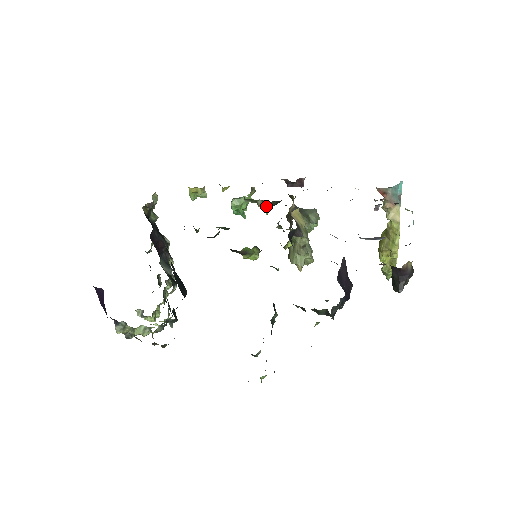
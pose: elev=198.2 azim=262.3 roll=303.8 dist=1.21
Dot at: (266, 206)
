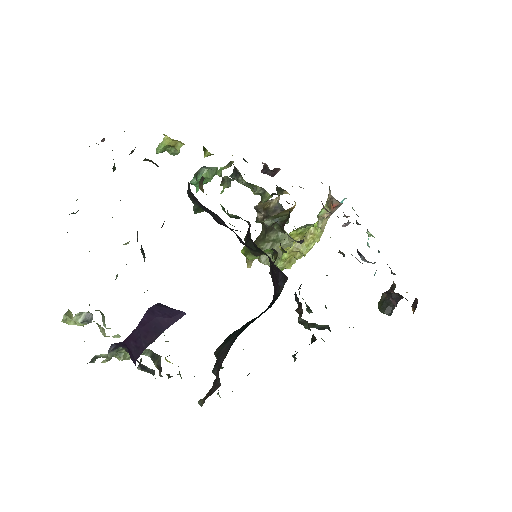
Dot at: (268, 197)
